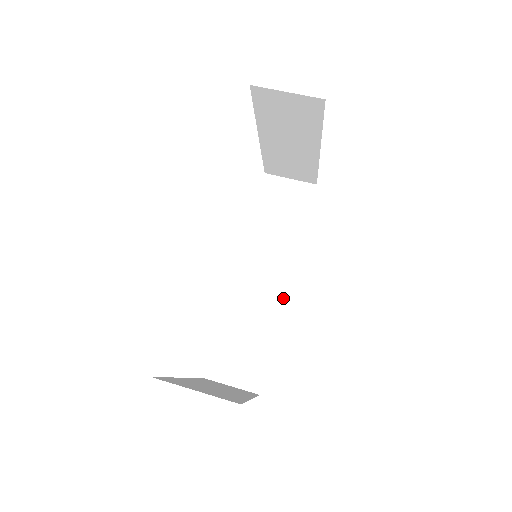
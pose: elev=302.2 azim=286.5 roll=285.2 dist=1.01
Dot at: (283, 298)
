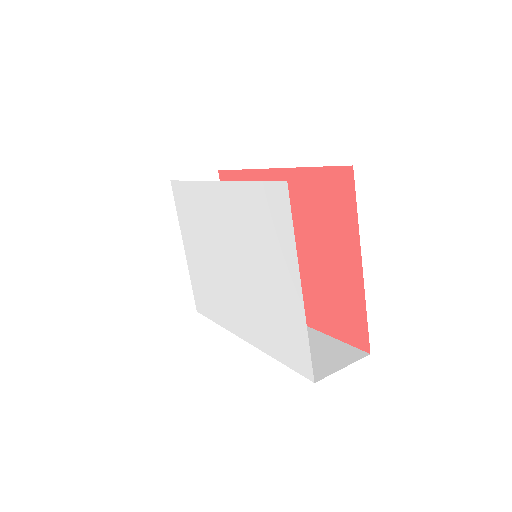
Dot at: occluded
